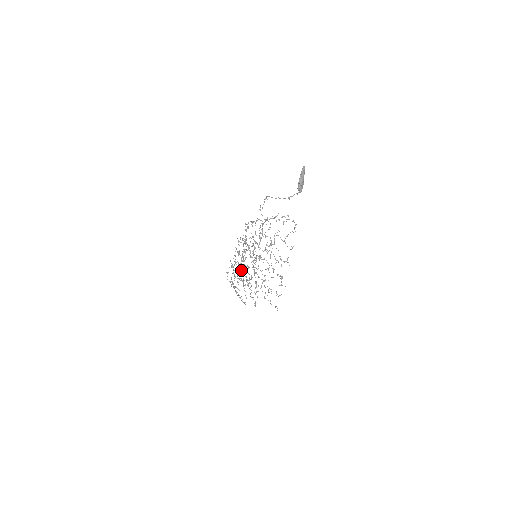
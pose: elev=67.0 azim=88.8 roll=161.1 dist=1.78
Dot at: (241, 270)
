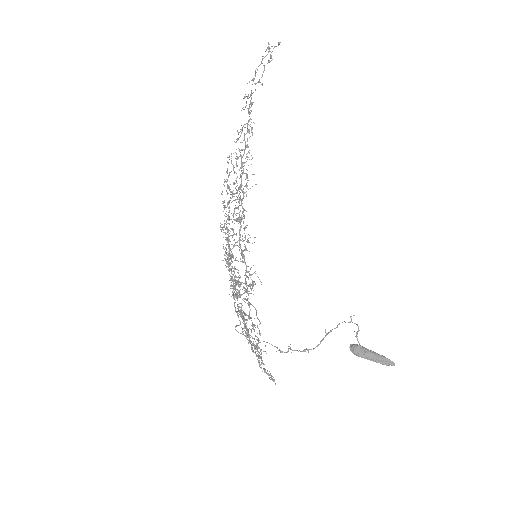
Dot at: (235, 219)
